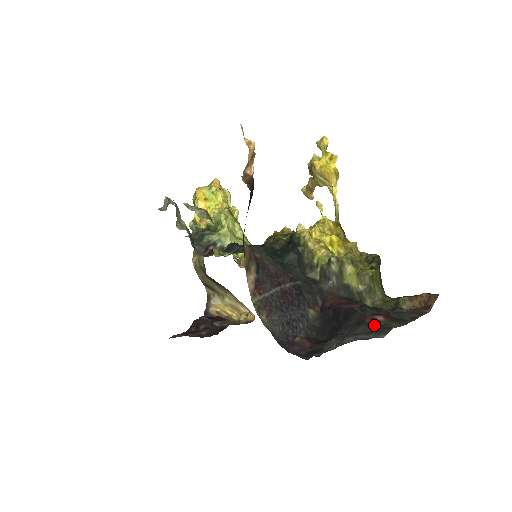
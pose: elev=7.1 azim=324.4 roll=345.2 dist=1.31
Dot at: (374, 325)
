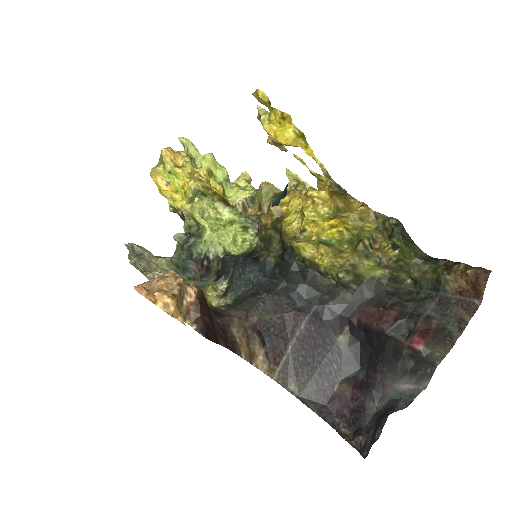
Dot at: (414, 358)
